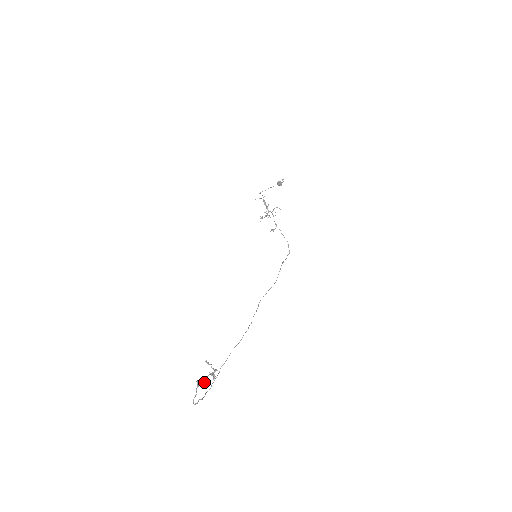
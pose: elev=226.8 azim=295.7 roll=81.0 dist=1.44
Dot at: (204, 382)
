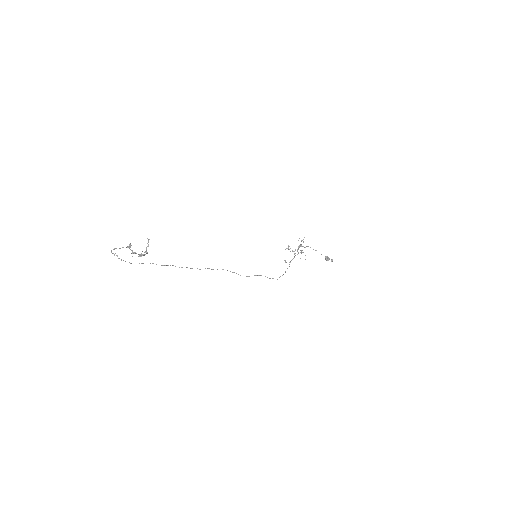
Dot at: (132, 253)
